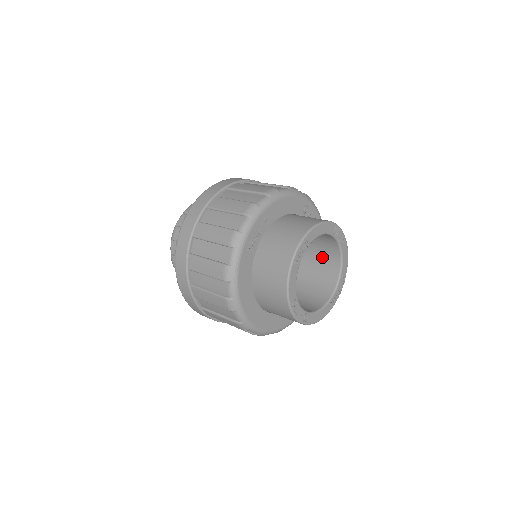
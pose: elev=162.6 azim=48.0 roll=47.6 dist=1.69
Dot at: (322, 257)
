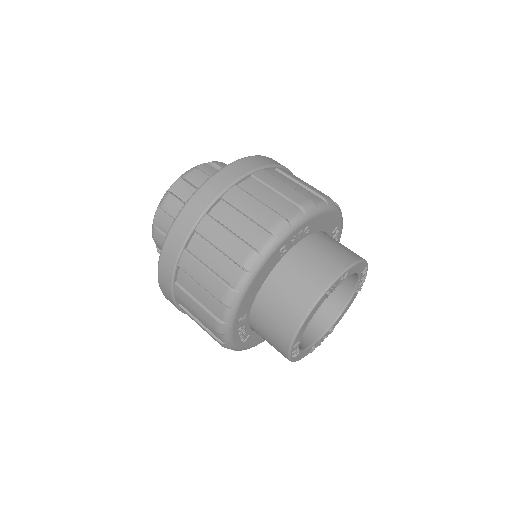
Dot at: occluded
